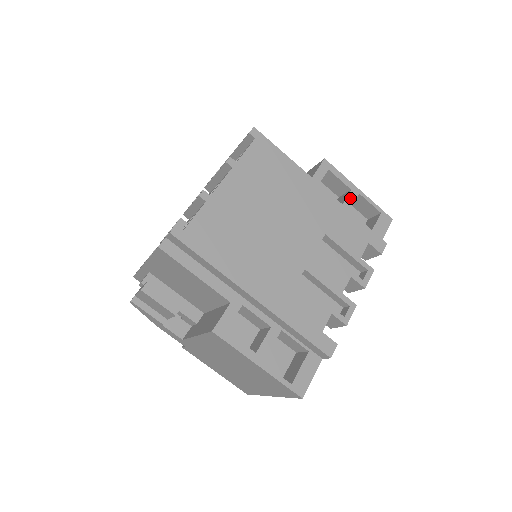
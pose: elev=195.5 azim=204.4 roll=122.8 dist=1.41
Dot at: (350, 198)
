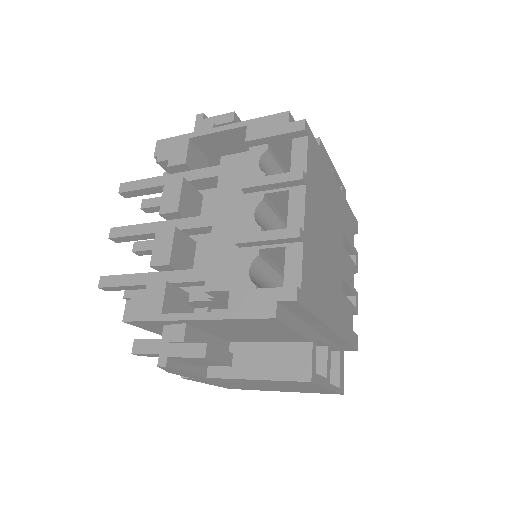
Dot at: occluded
